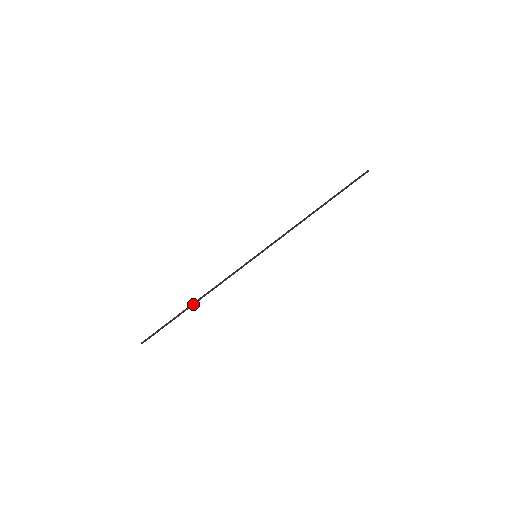
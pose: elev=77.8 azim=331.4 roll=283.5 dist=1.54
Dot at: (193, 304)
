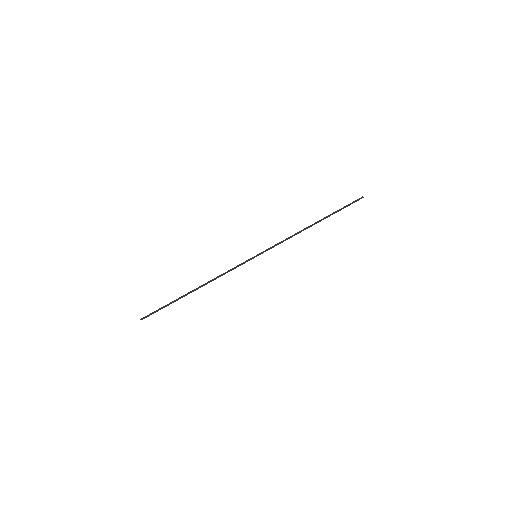
Dot at: (193, 290)
